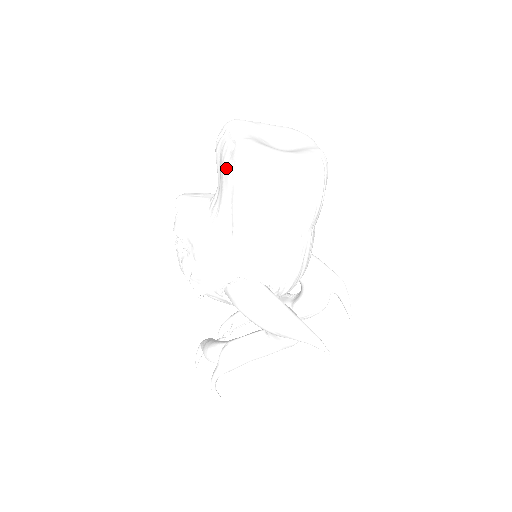
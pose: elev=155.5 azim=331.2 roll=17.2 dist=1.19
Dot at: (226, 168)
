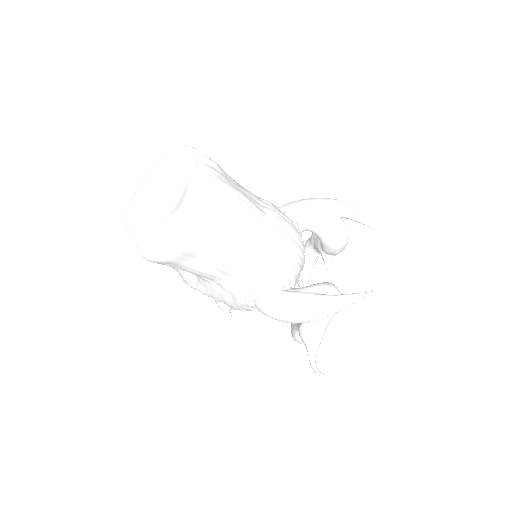
Dot at: occluded
